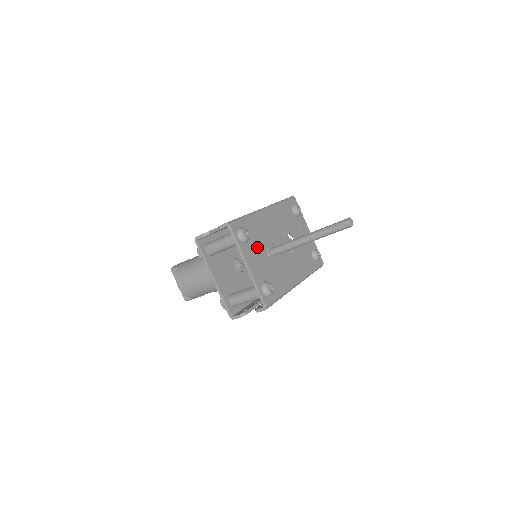
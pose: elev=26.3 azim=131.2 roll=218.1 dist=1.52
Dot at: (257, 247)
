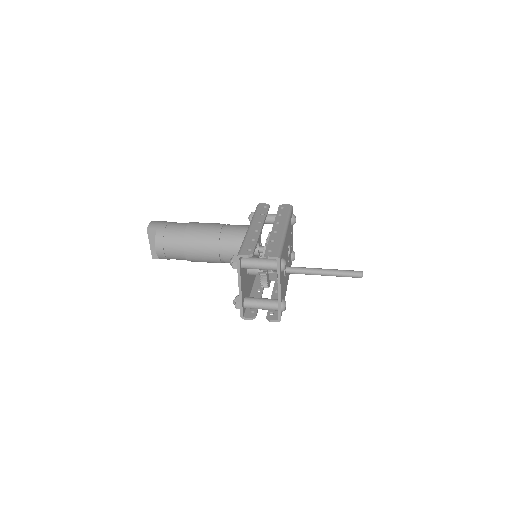
Dot at: occluded
